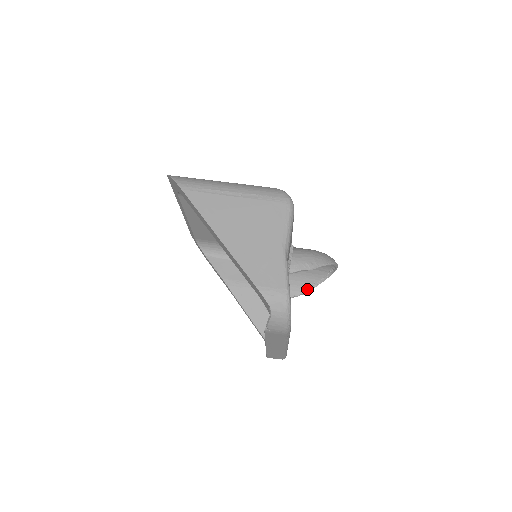
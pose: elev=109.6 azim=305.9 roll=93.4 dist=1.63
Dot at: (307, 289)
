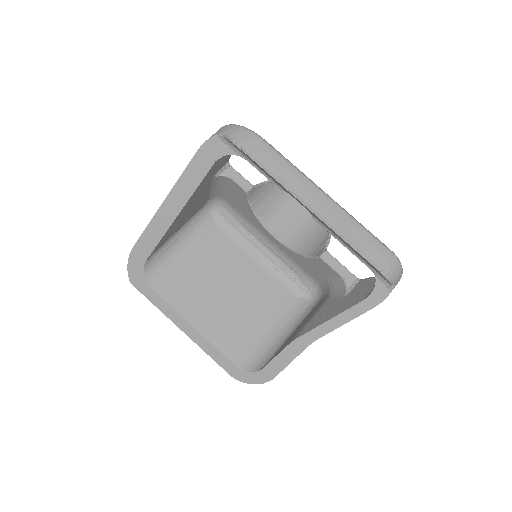
Dot at: (327, 232)
